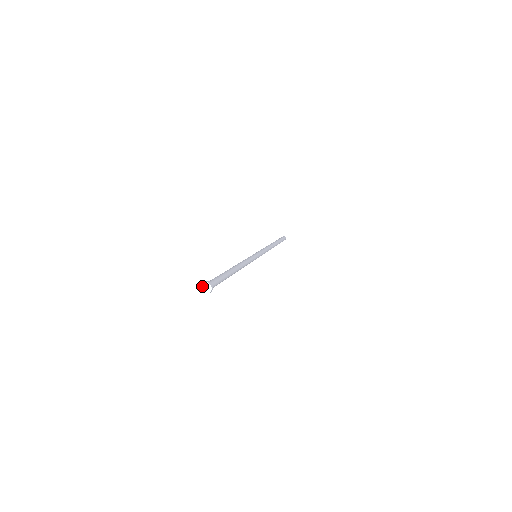
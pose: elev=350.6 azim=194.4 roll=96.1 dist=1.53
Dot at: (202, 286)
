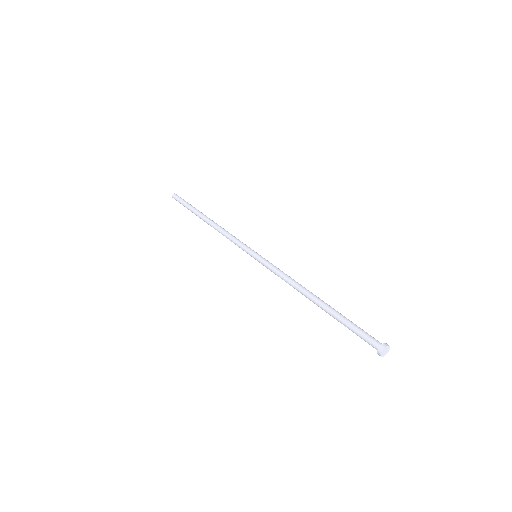
Dot at: (385, 349)
